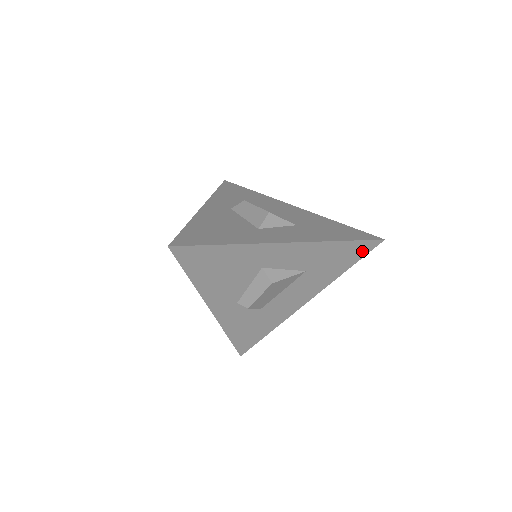
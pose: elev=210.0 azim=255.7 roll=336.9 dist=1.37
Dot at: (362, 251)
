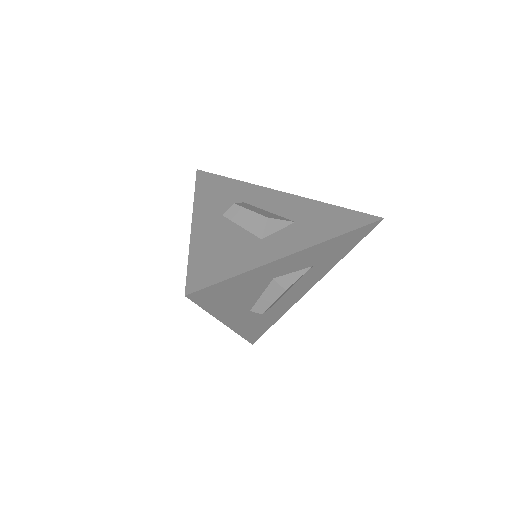
Dot at: (363, 234)
